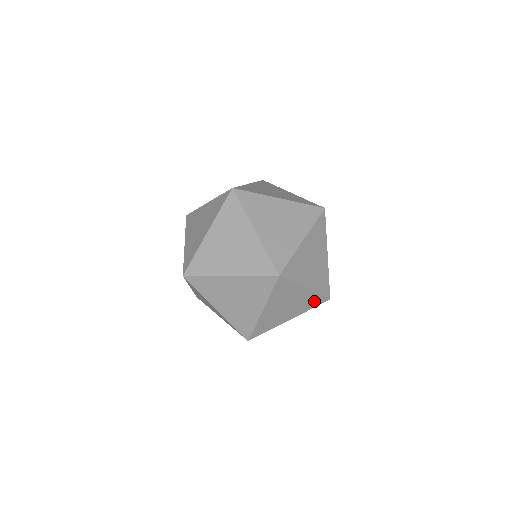
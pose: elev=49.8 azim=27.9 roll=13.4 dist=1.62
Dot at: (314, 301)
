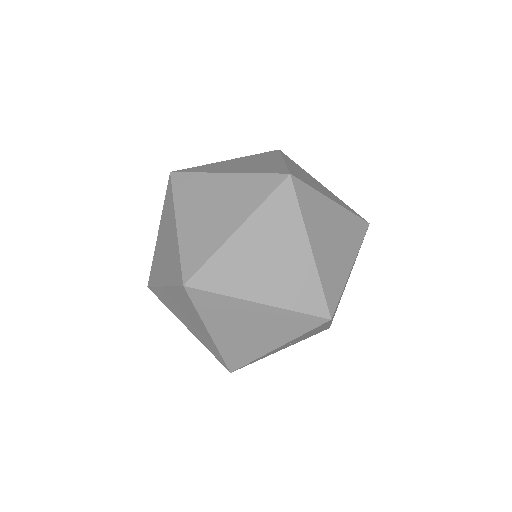
Dot at: (355, 228)
